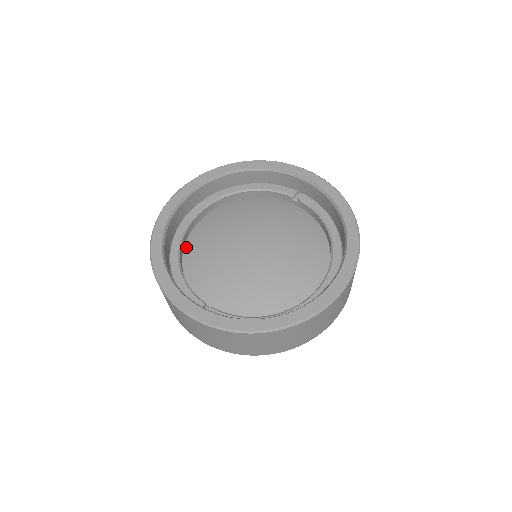
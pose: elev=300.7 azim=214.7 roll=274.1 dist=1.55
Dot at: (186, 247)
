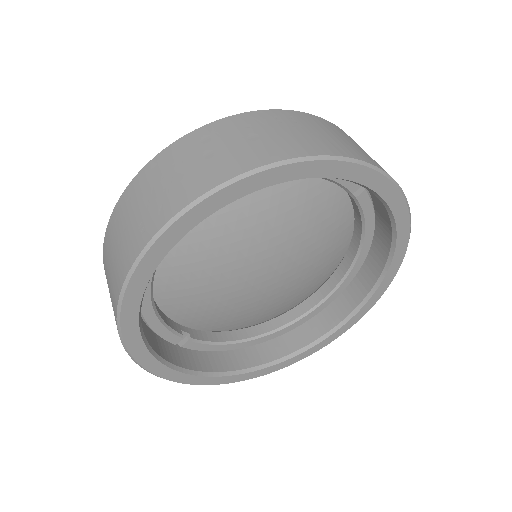
Dot at: occluded
